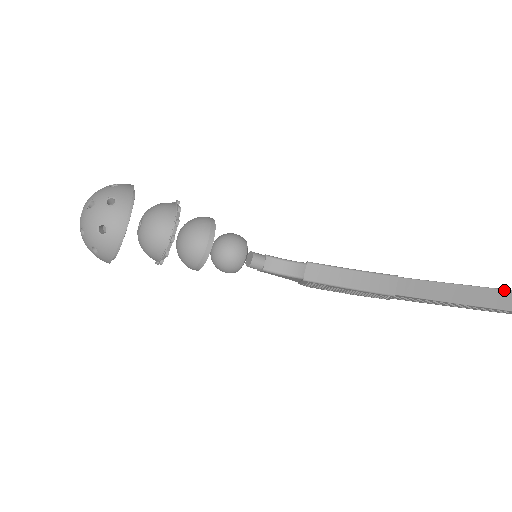
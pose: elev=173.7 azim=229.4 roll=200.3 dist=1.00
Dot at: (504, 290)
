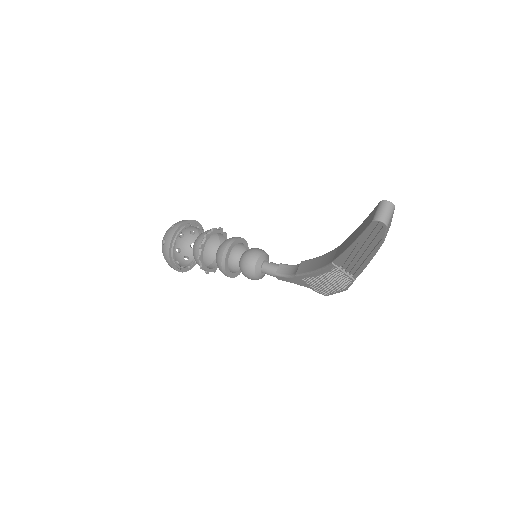
Dot at: (370, 213)
